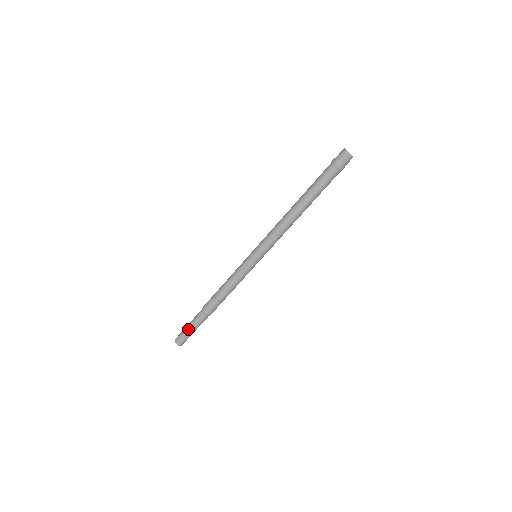
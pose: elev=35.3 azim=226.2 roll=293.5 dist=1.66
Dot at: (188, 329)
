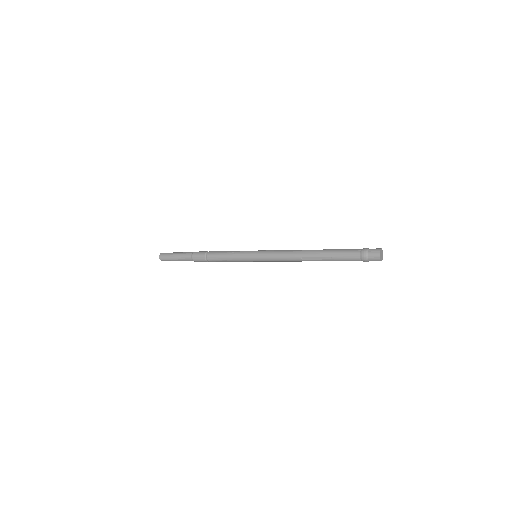
Dot at: (174, 257)
